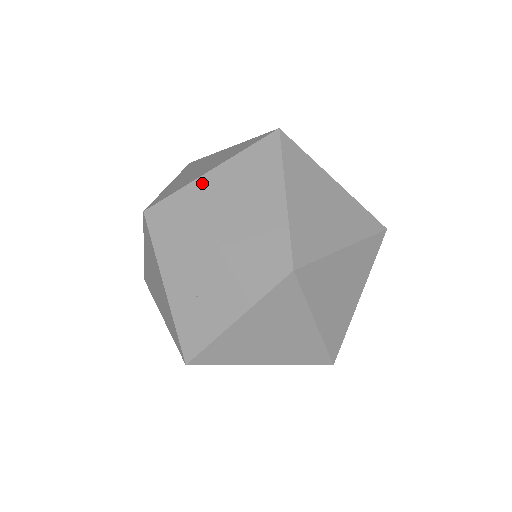
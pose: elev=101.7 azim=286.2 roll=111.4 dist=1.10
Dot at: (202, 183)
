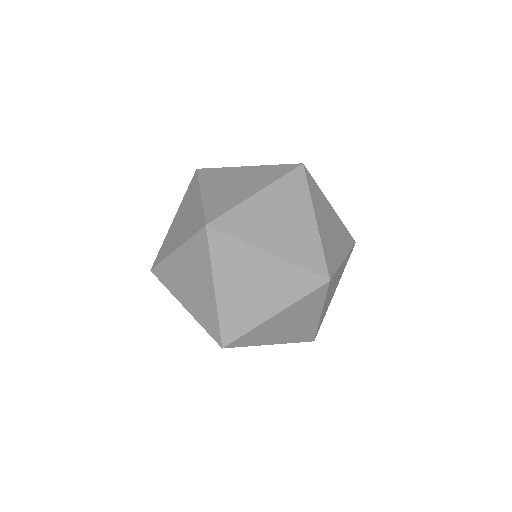
Dot at: (233, 170)
